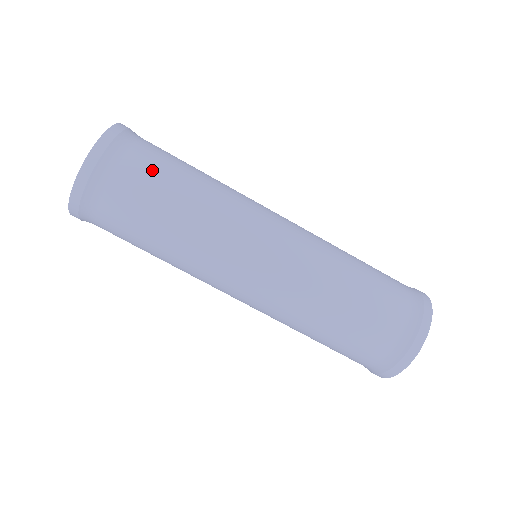
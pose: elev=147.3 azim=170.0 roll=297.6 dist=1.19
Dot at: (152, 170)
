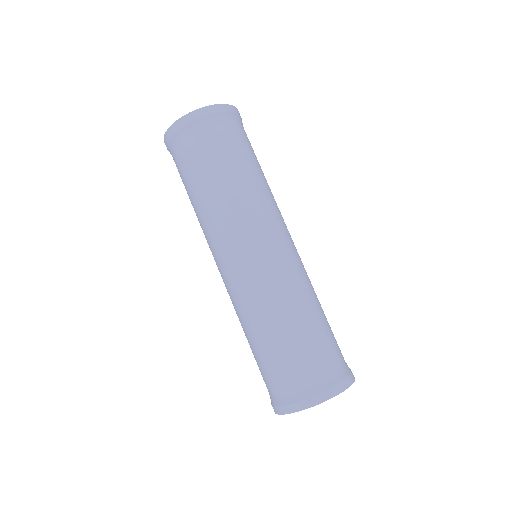
Dot at: (238, 144)
